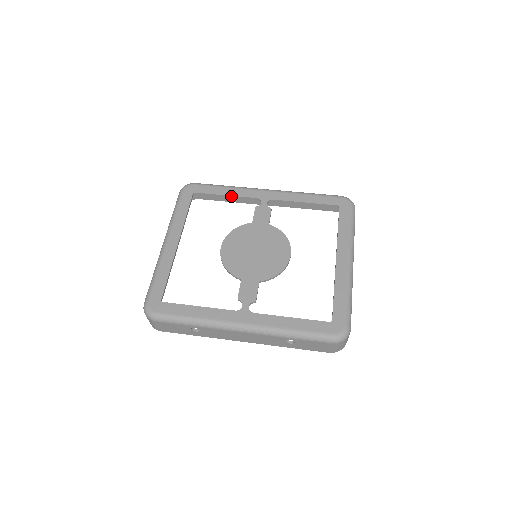
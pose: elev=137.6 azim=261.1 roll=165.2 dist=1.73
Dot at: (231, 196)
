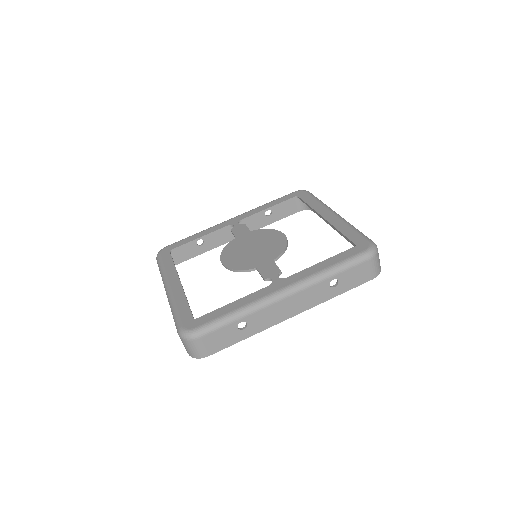
Dot at: (204, 236)
